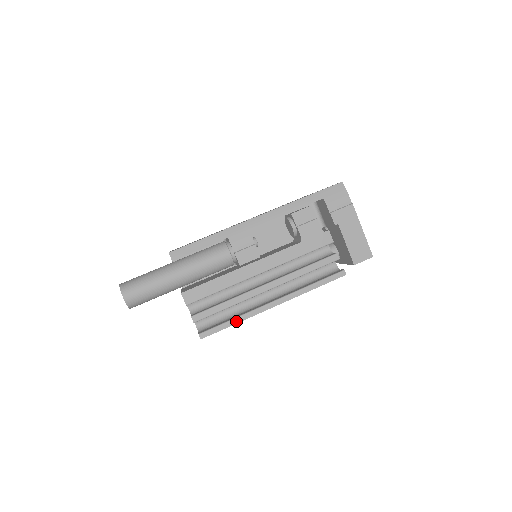
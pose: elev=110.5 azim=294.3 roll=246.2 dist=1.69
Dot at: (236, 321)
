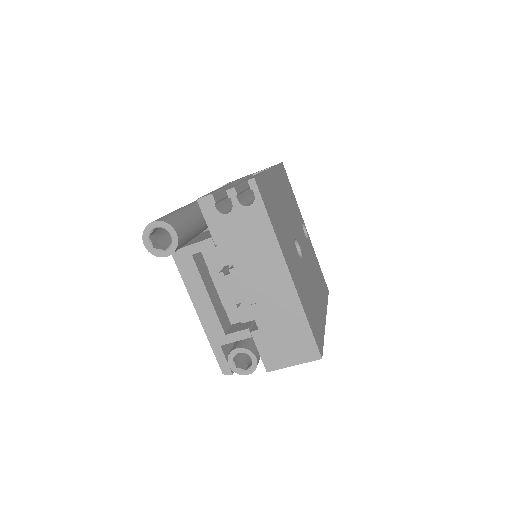
Dot at: occluded
